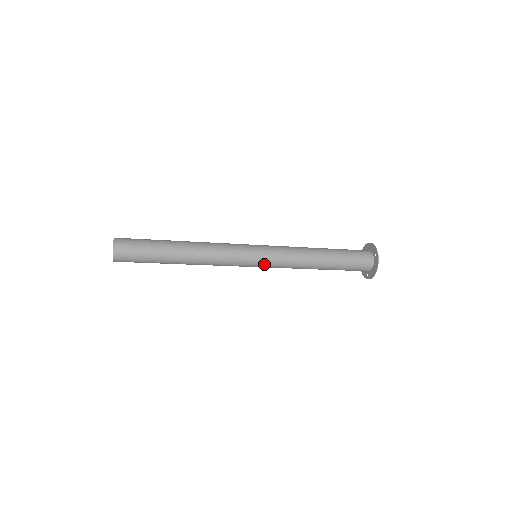
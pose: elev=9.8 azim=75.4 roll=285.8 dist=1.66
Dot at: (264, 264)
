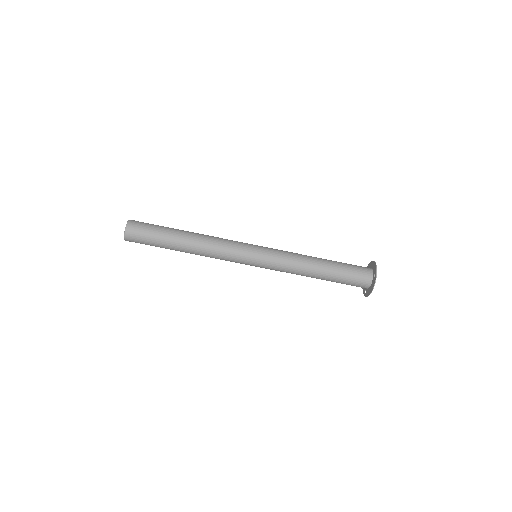
Dot at: (264, 248)
